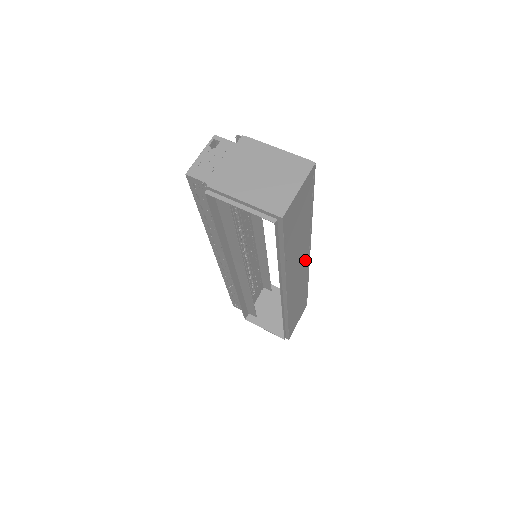
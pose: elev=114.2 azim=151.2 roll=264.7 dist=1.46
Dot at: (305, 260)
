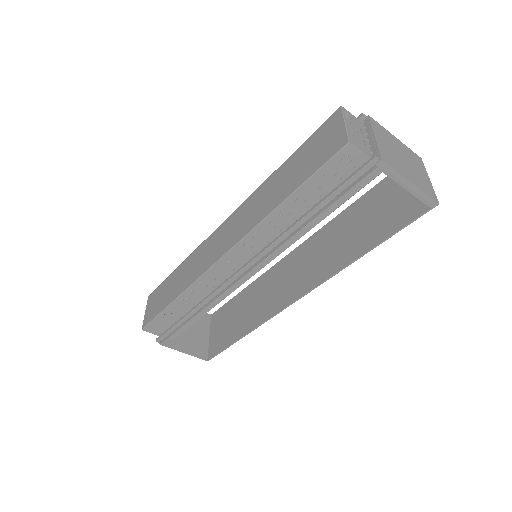
Dot at: occluded
